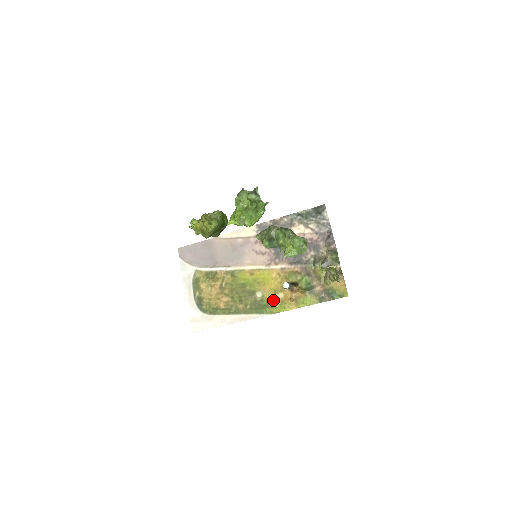
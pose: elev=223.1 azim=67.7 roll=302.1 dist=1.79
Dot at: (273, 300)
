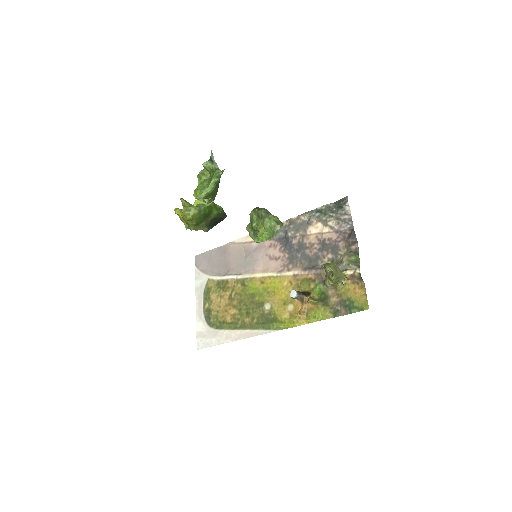
Dot at: (282, 313)
